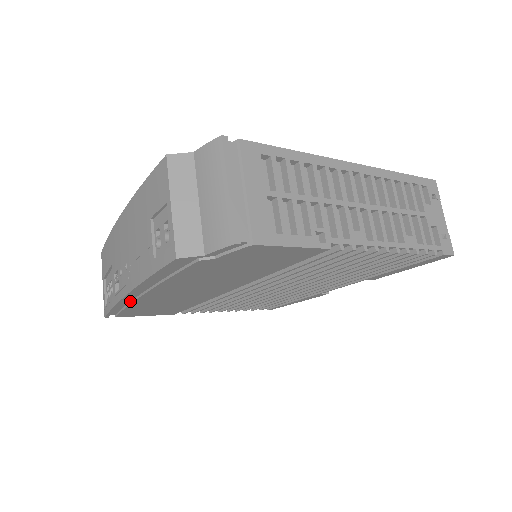
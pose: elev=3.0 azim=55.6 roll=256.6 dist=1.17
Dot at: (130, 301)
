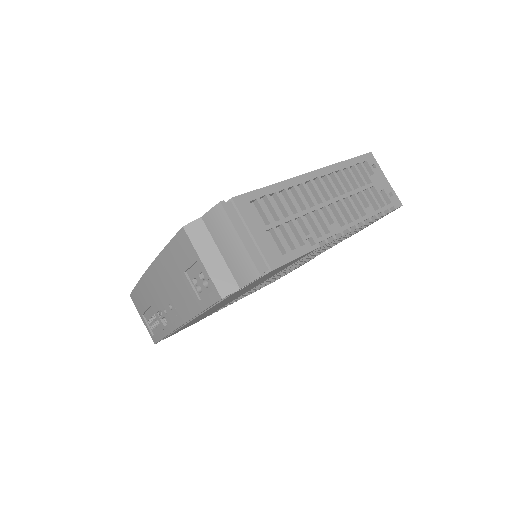
Dot at: occluded
